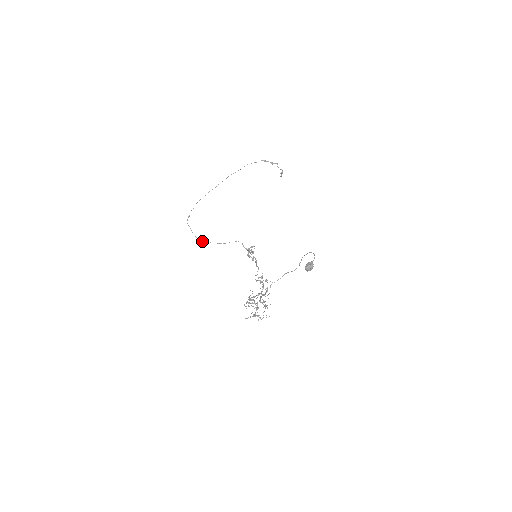
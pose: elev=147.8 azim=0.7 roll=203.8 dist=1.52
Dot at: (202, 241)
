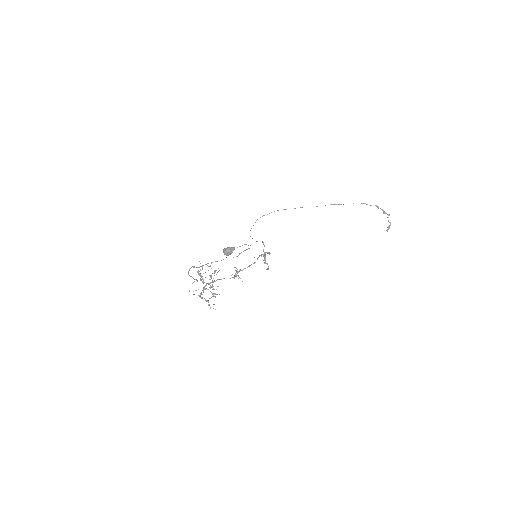
Dot at: occluded
